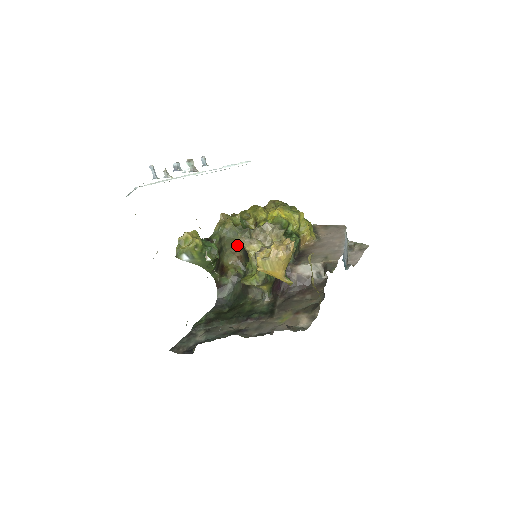
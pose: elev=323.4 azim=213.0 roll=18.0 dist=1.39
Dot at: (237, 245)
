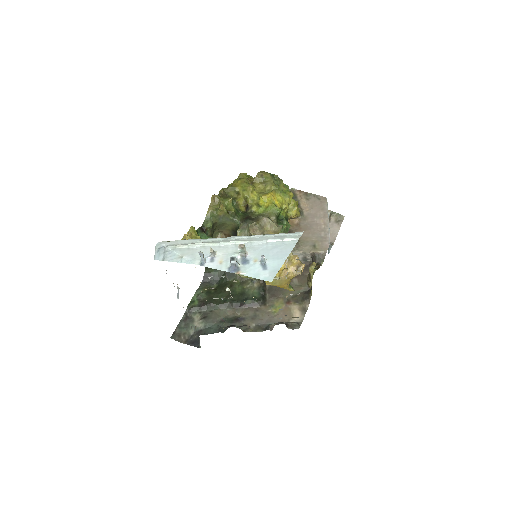
Dot at: (227, 228)
